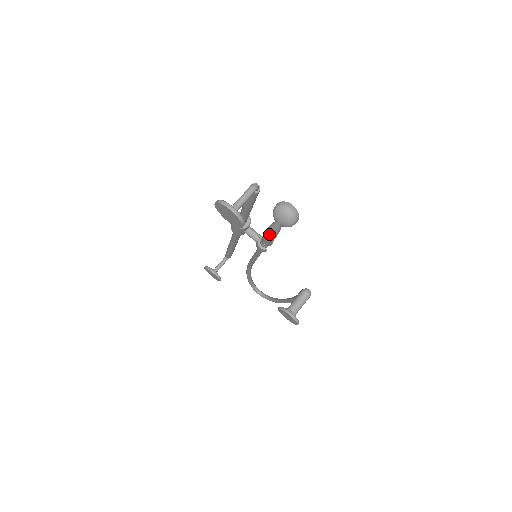
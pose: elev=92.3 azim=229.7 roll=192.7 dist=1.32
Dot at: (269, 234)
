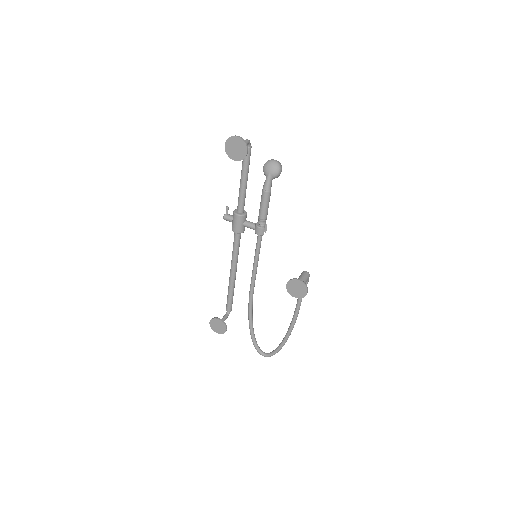
Dot at: (264, 194)
